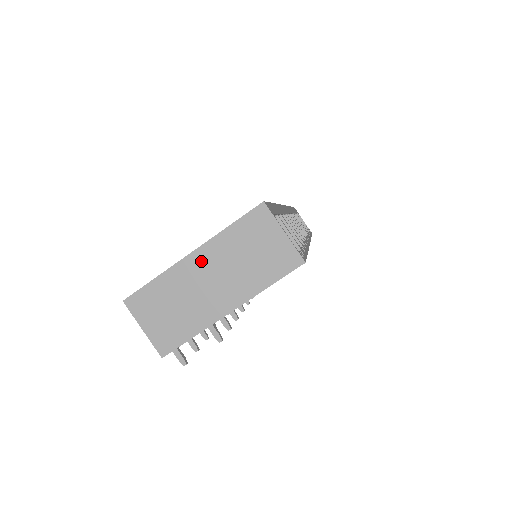
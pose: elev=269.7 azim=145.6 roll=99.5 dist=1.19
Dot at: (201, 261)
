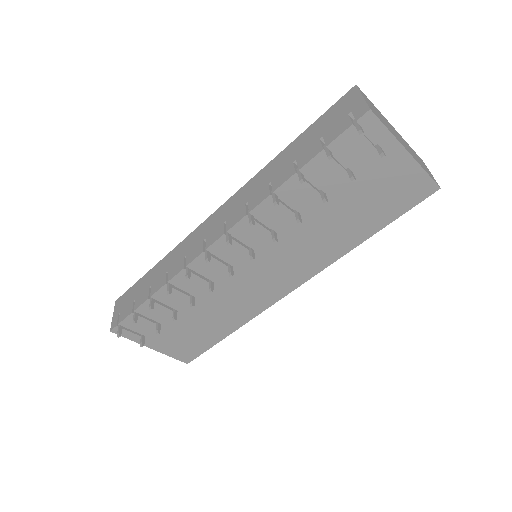
Dot at: (396, 132)
